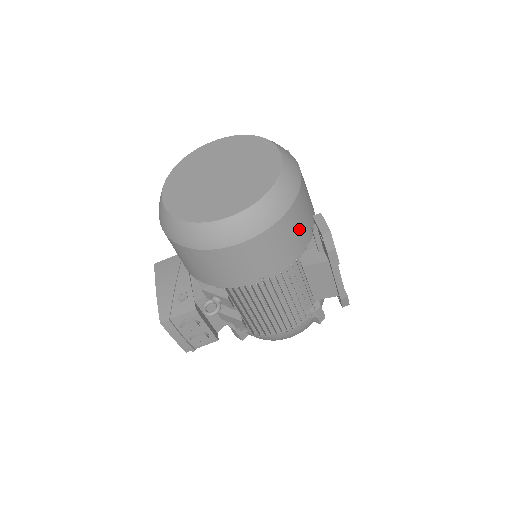
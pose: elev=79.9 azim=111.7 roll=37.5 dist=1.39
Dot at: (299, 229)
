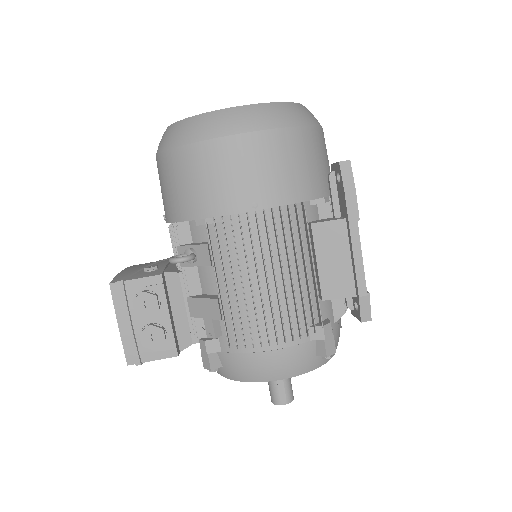
Dot at: (312, 165)
